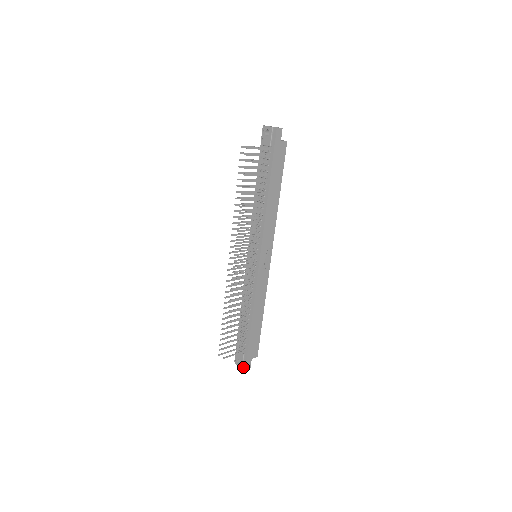
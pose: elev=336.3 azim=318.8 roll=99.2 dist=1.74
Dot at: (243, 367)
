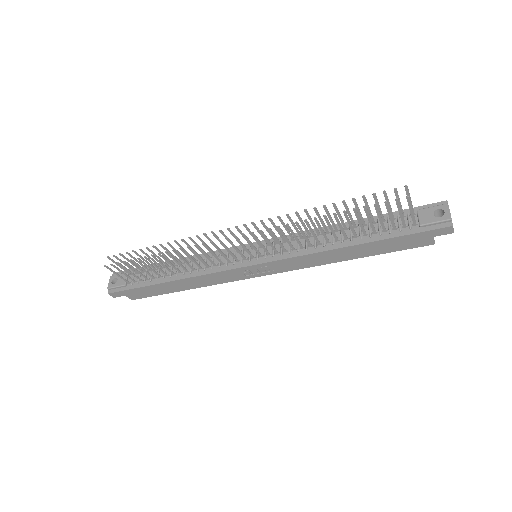
Dot at: (110, 289)
